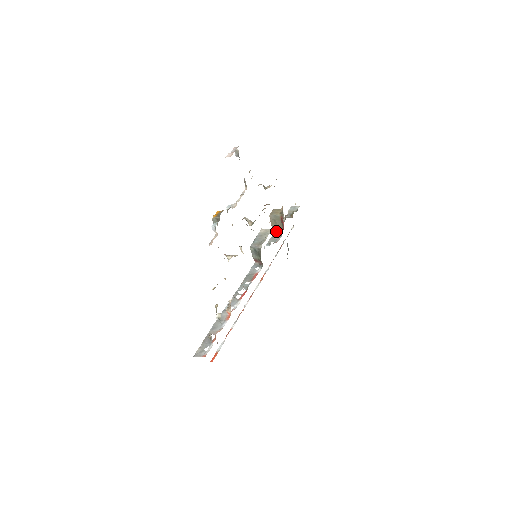
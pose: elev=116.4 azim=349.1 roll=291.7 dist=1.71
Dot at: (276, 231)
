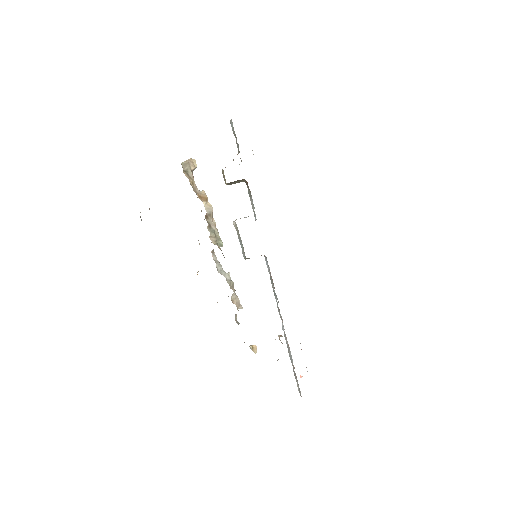
Dot at: (247, 186)
